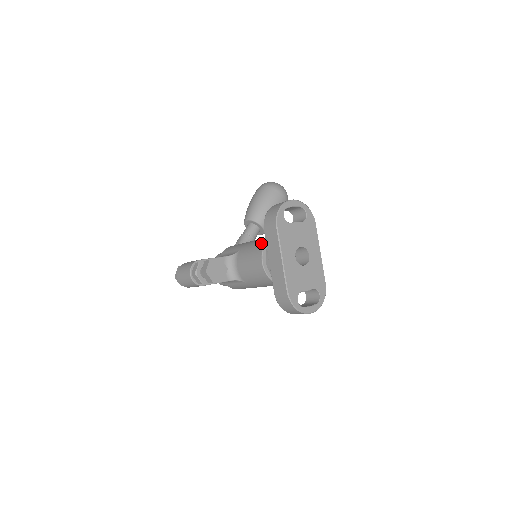
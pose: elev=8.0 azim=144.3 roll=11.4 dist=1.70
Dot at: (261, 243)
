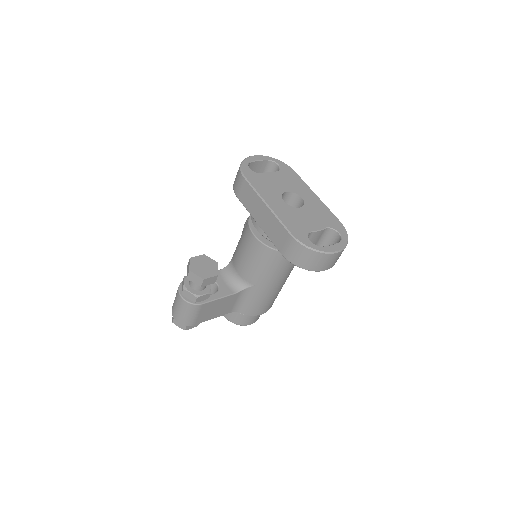
Dot at: occluded
